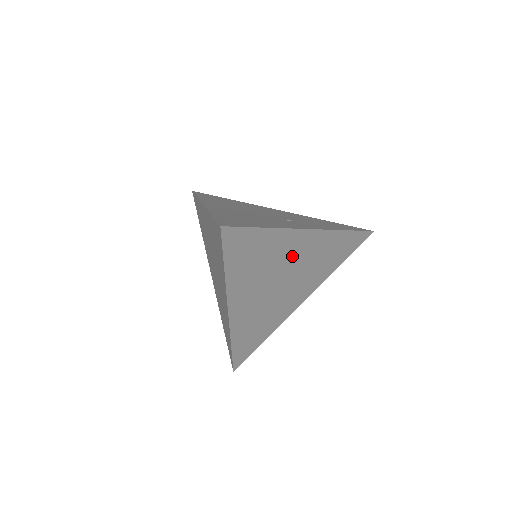
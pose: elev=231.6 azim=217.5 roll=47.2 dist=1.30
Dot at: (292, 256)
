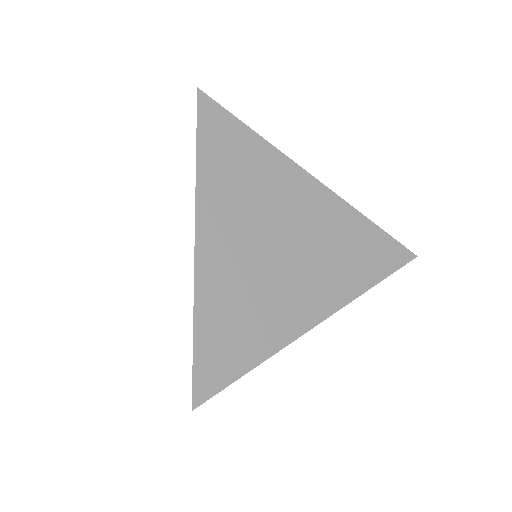
Dot at: (292, 205)
